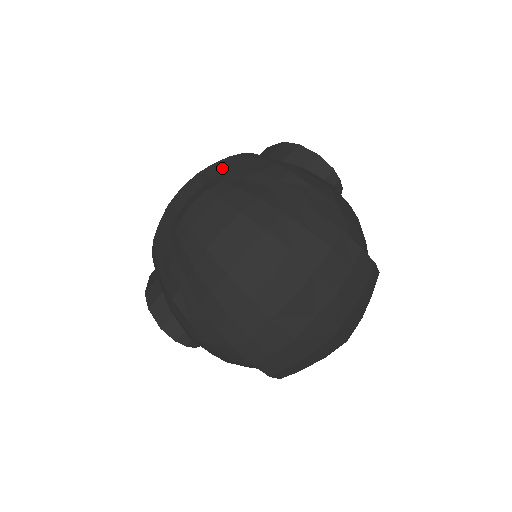
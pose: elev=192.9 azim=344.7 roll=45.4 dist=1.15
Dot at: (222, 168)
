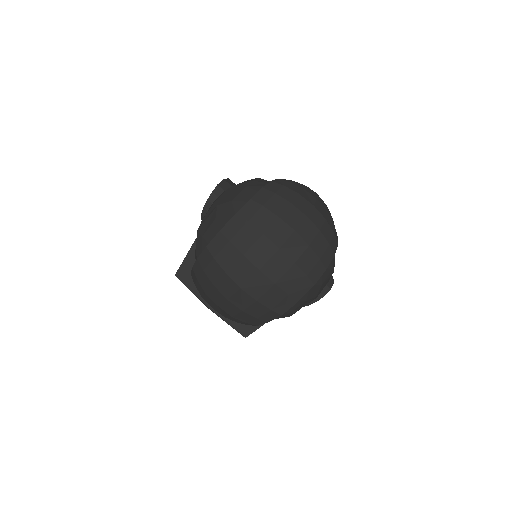
Dot at: occluded
